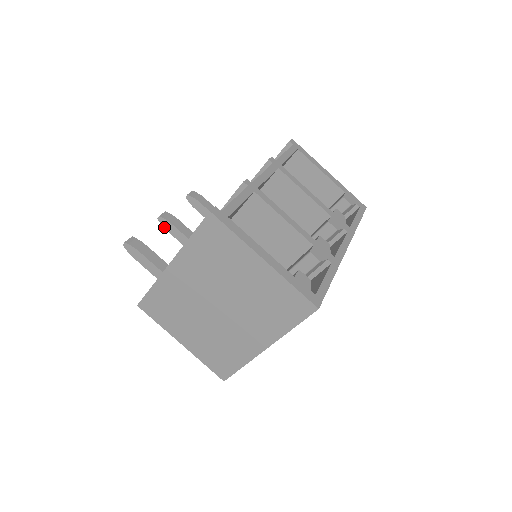
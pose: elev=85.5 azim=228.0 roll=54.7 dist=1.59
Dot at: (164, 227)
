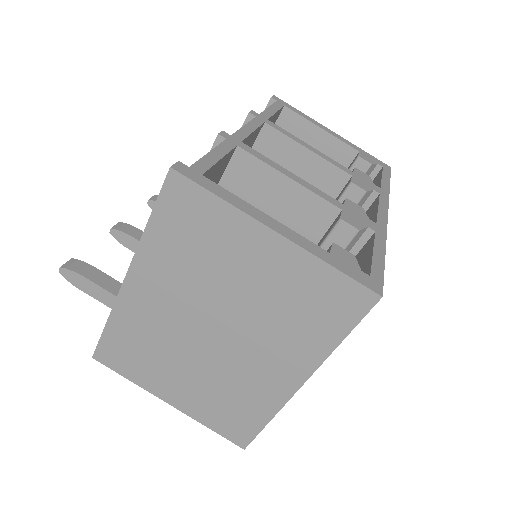
Dot at: (121, 243)
